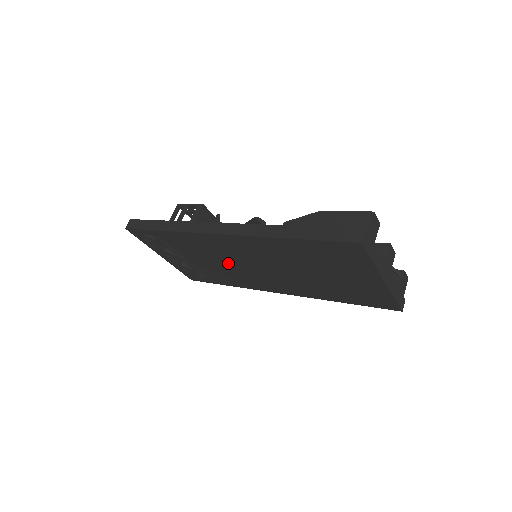
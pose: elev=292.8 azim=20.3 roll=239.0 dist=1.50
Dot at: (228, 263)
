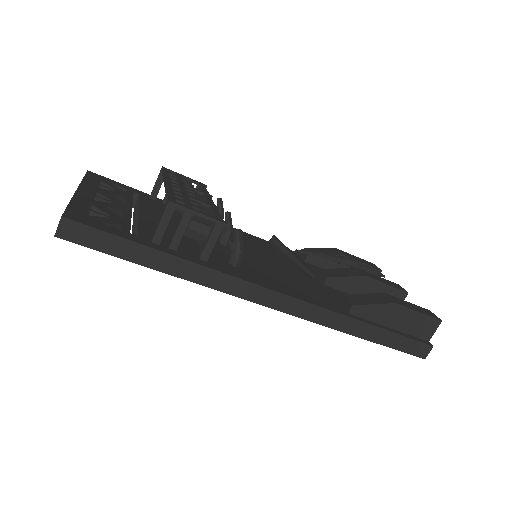
Dot at: occluded
